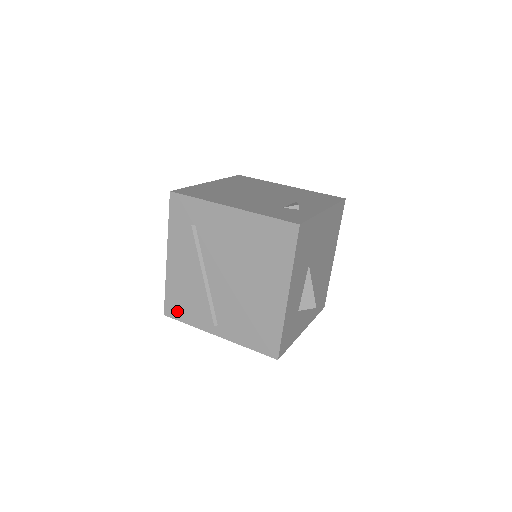
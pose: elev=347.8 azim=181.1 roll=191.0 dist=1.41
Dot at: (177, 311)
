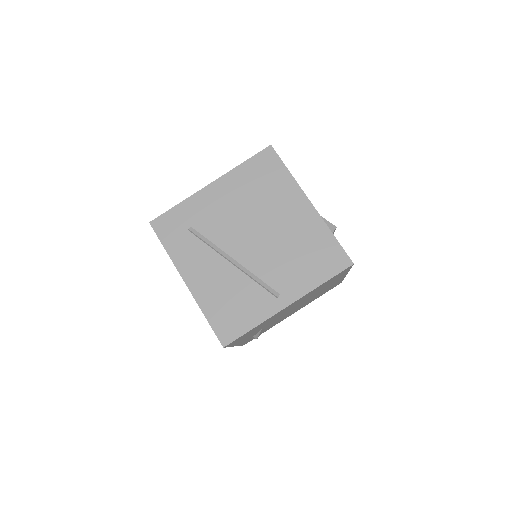
Dot at: (233, 327)
